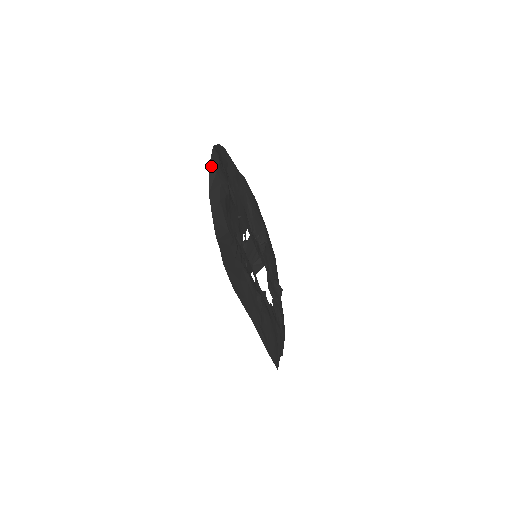
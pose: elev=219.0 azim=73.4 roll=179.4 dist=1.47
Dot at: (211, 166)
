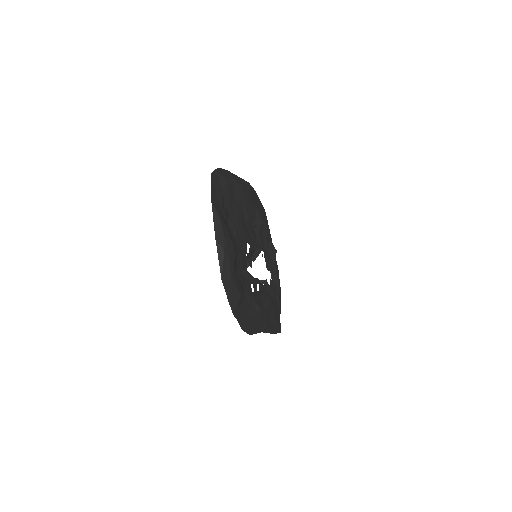
Dot at: (217, 244)
